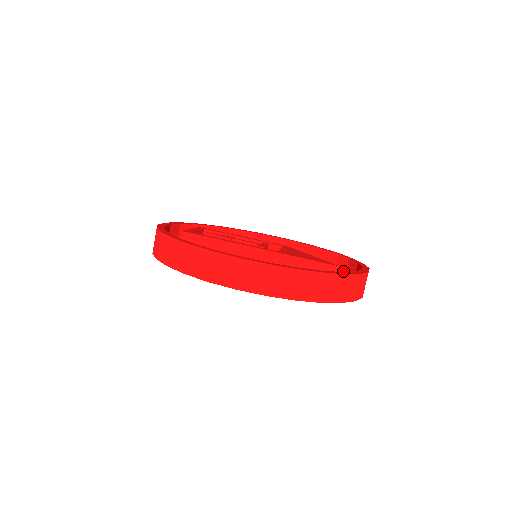
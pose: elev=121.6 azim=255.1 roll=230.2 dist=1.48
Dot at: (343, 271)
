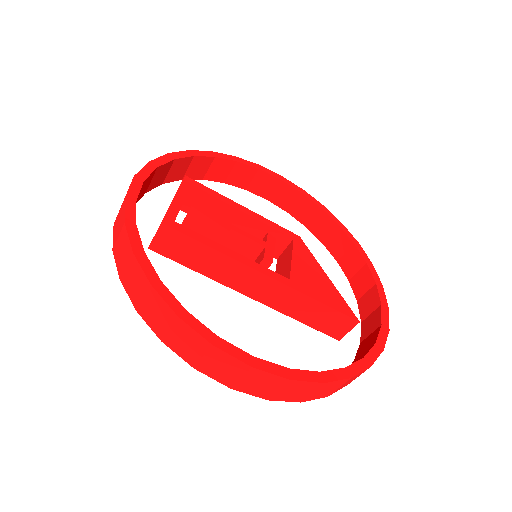
Dot at: (352, 269)
